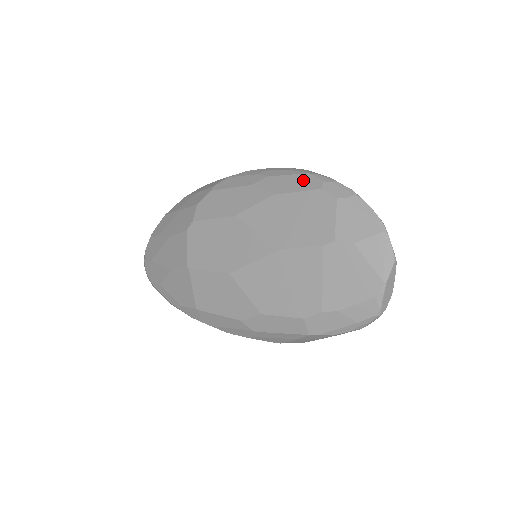
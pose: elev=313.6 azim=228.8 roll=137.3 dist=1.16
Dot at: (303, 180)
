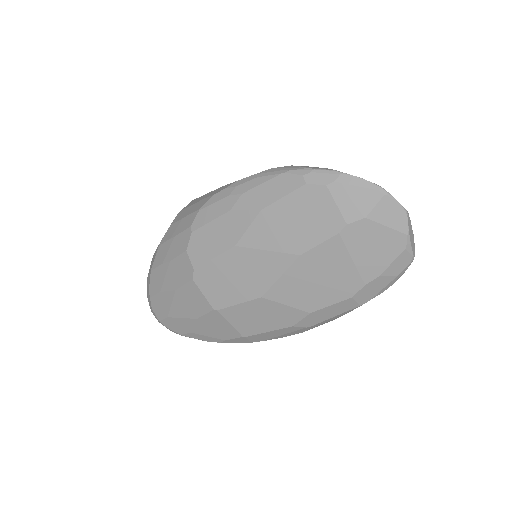
Dot at: (281, 183)
